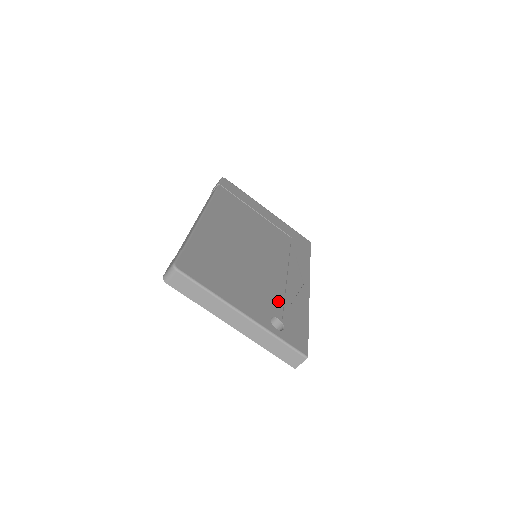
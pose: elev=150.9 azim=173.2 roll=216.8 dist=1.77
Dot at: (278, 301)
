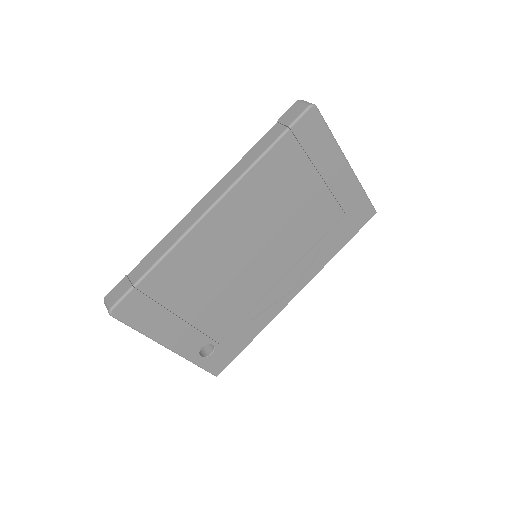
Dot at: (232, 322)
